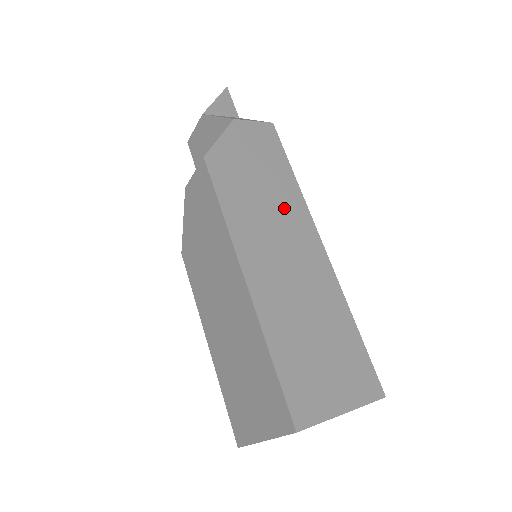
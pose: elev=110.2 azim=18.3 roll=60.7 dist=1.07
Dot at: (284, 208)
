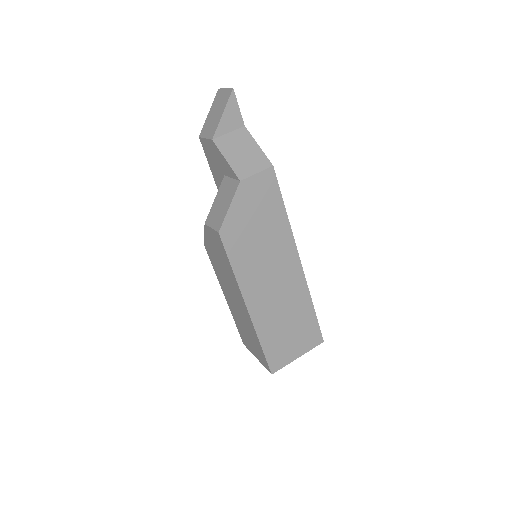
Dot at: (276, 247)
